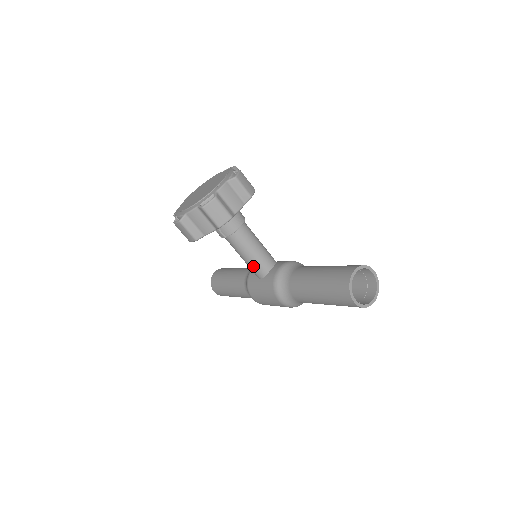
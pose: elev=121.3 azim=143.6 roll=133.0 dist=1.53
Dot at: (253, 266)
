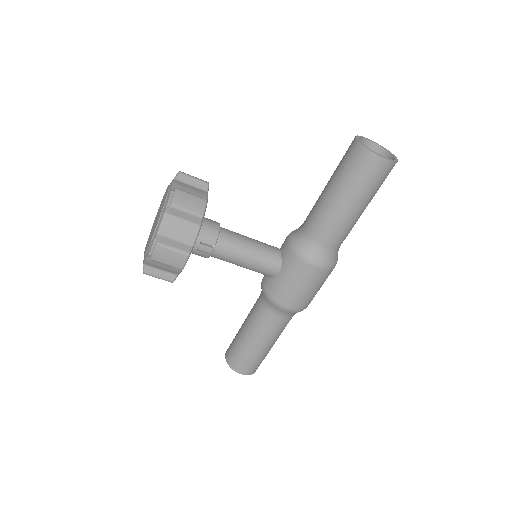
Dot at: (262, 262)
